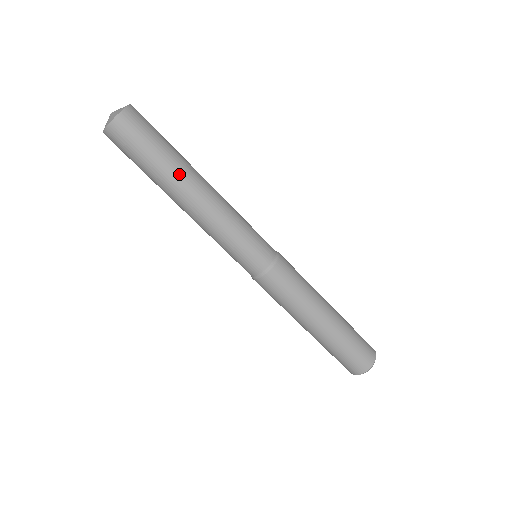
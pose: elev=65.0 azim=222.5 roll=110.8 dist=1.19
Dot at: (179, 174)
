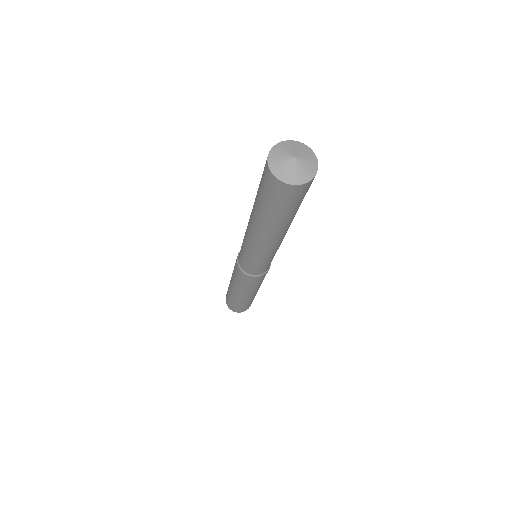
Dot at: occluded
